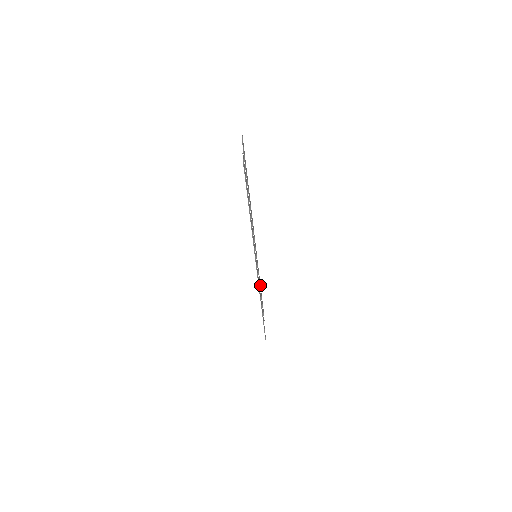
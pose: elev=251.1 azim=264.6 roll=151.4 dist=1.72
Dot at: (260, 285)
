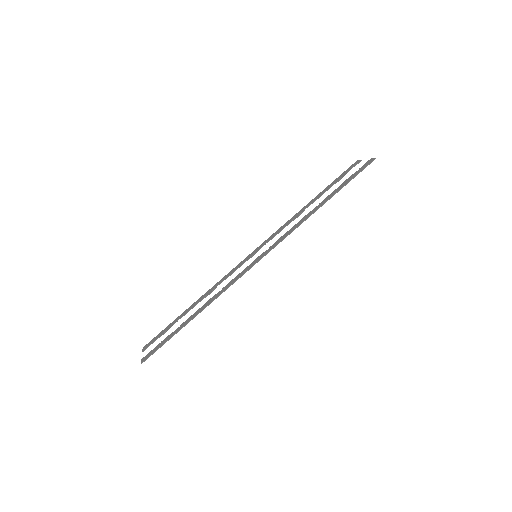
Dot at: (196, 302)
